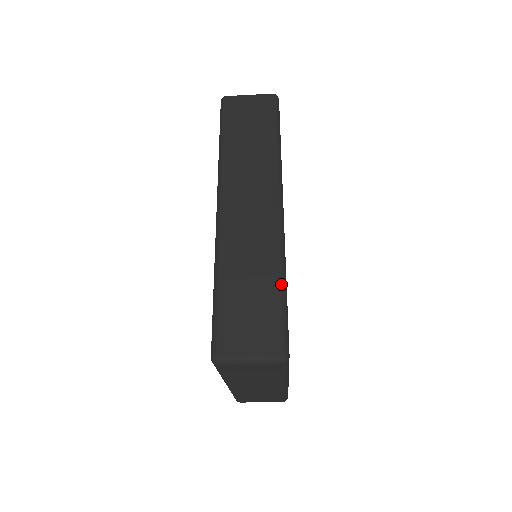
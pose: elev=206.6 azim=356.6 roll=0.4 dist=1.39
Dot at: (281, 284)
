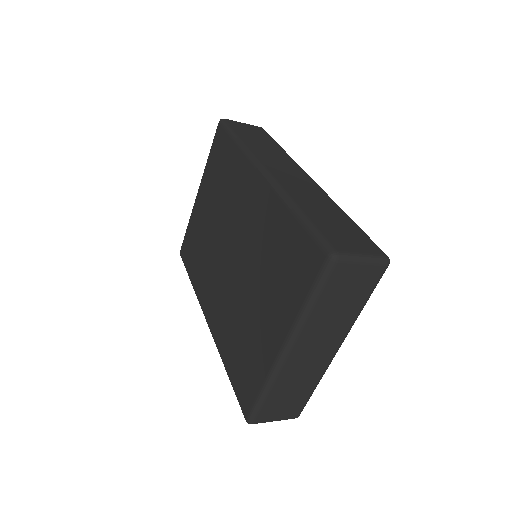
Dot at: occluded
